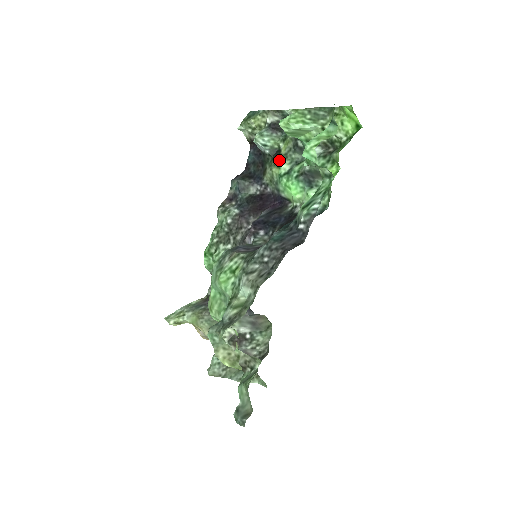
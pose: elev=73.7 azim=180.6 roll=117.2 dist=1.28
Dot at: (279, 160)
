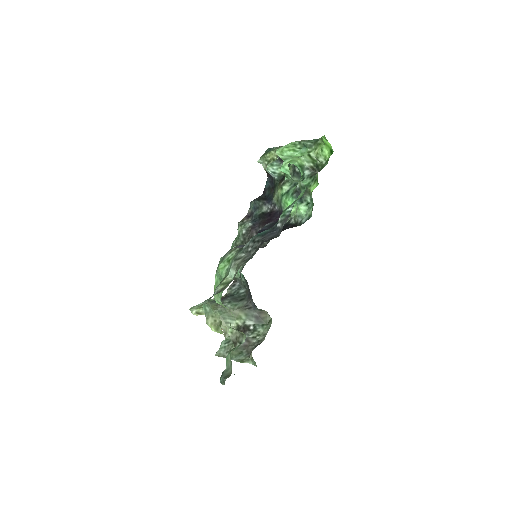
Dot at: (283, 183)
